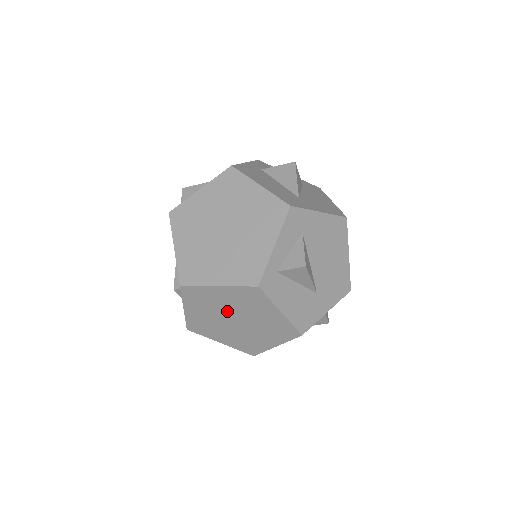
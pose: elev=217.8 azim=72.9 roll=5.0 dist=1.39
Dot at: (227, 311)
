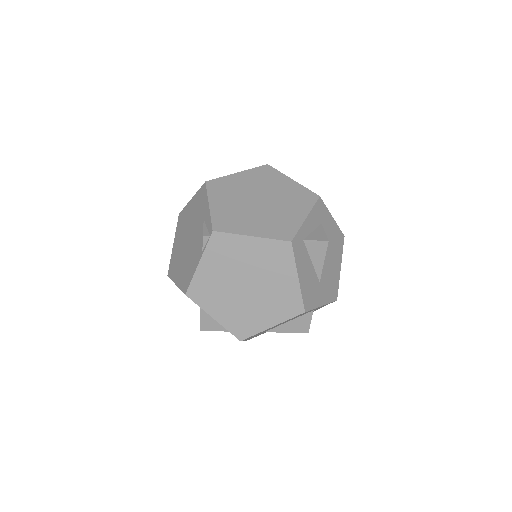
Dot at: (244, 271)
